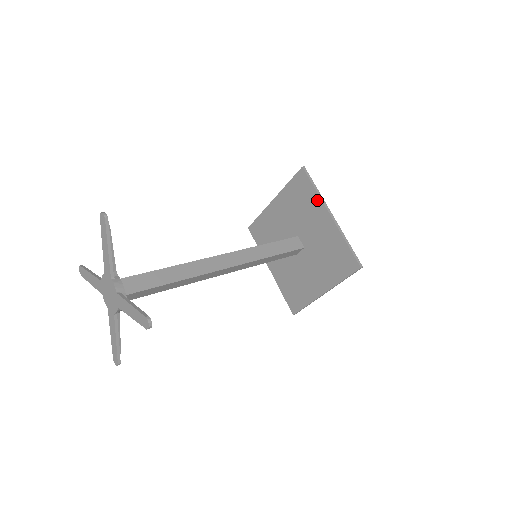
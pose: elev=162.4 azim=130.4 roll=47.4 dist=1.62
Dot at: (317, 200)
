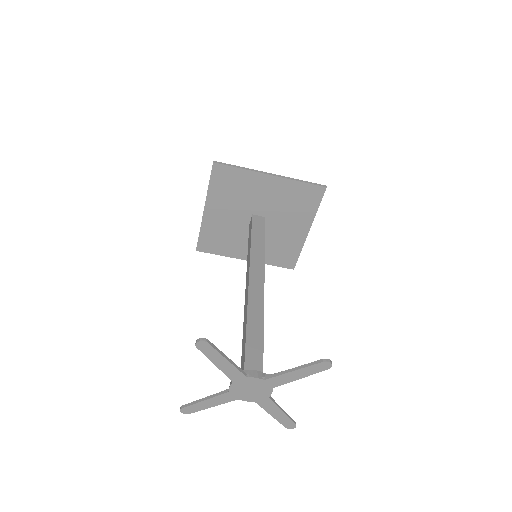
Dot at: (249, 175)
